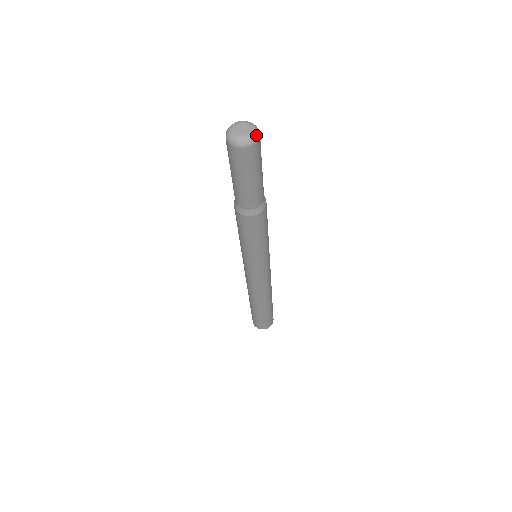
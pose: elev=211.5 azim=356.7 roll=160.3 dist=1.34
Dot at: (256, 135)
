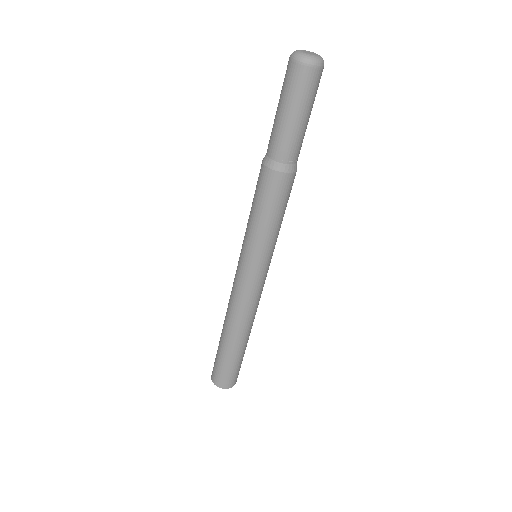
Dot at: (322, 61)
